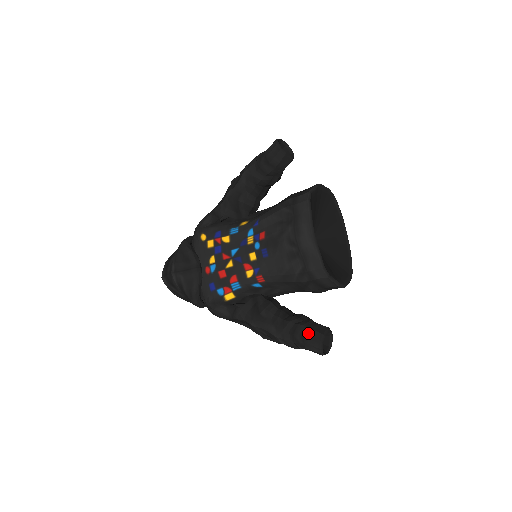
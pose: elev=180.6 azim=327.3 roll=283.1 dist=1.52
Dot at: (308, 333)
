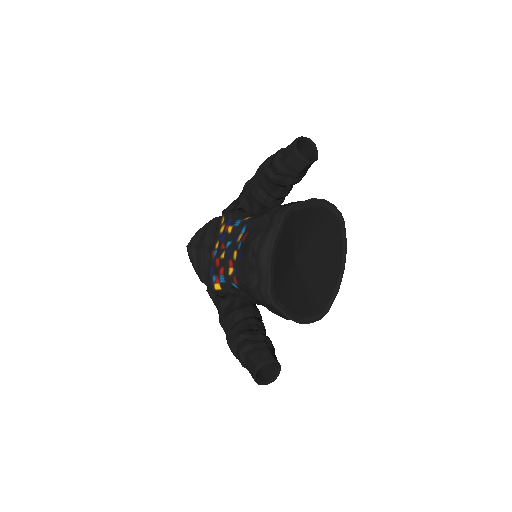
Dot at: (251, 354)
